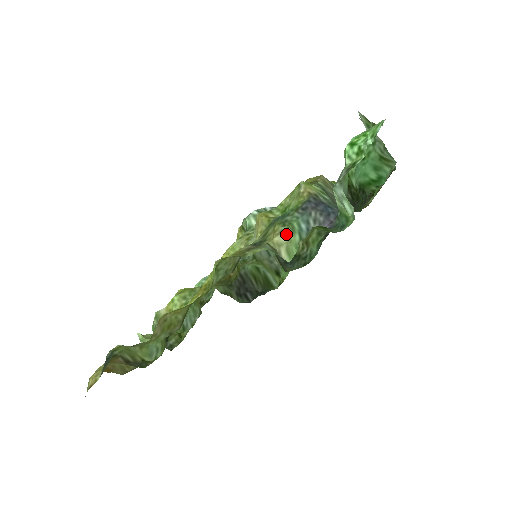
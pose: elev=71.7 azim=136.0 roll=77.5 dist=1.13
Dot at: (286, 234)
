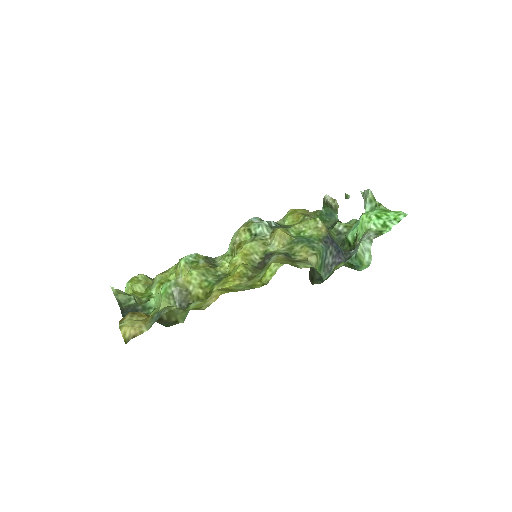
Dot at: (316, 257)
